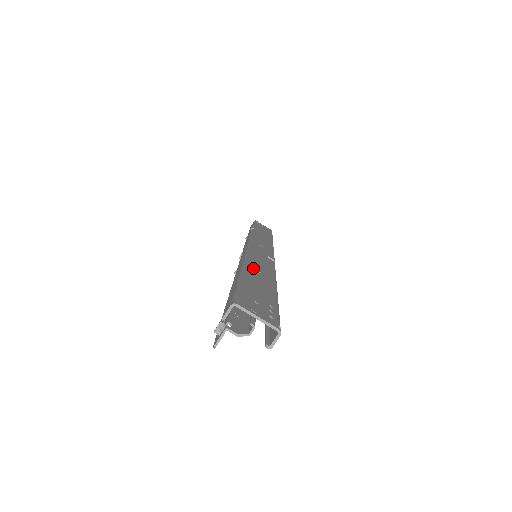
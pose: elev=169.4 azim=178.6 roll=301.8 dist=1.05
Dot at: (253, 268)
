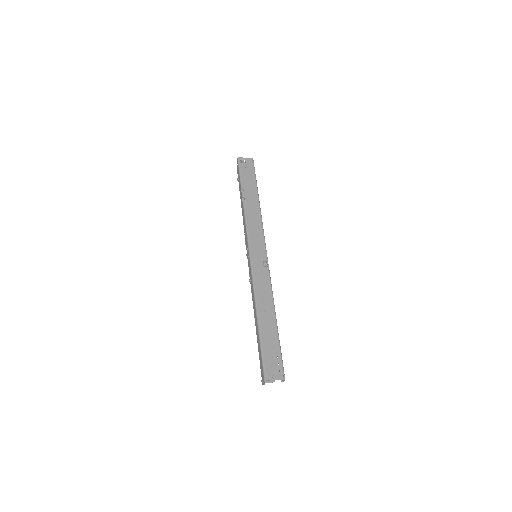
Dot at: (262, 312)
